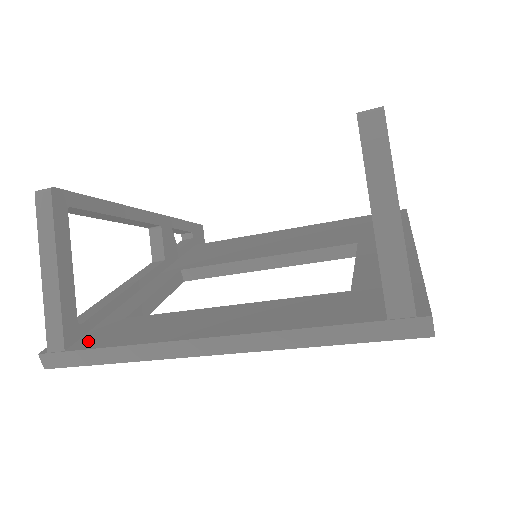
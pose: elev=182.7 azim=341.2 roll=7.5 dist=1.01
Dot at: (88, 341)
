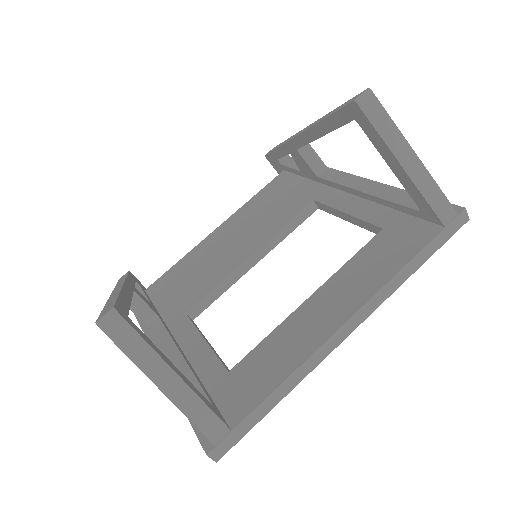
Dot at: (237, 408)
